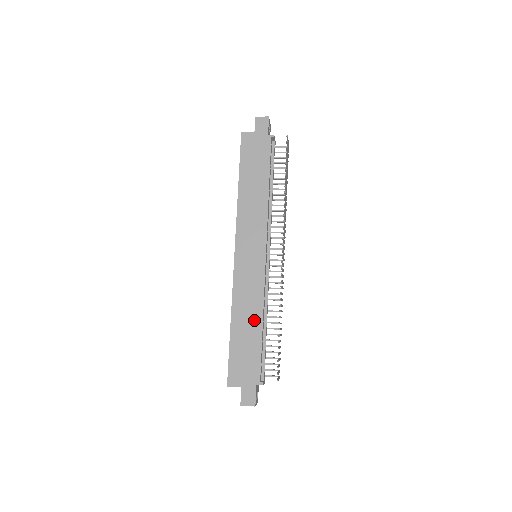
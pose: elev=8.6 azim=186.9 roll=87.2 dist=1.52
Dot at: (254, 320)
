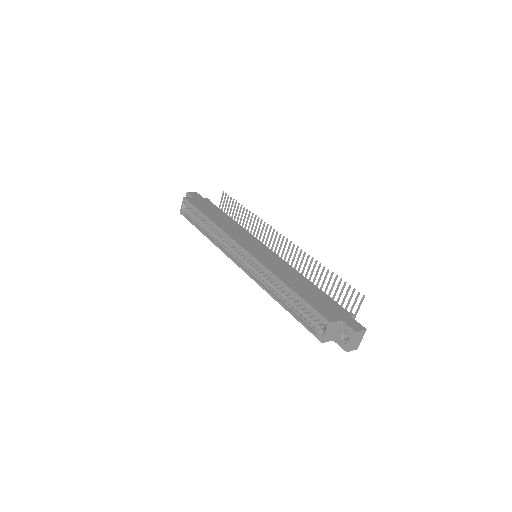
Dot at: (300, 279)
